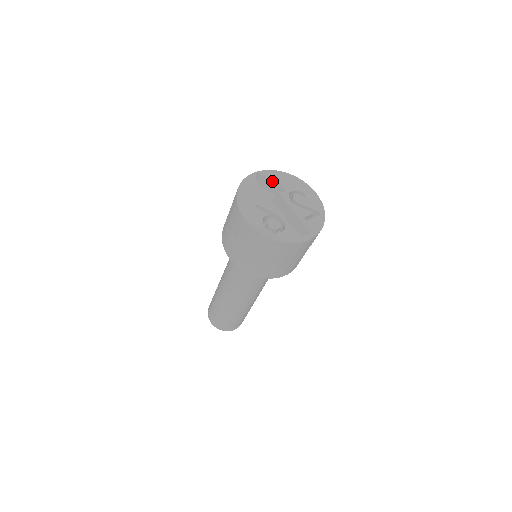
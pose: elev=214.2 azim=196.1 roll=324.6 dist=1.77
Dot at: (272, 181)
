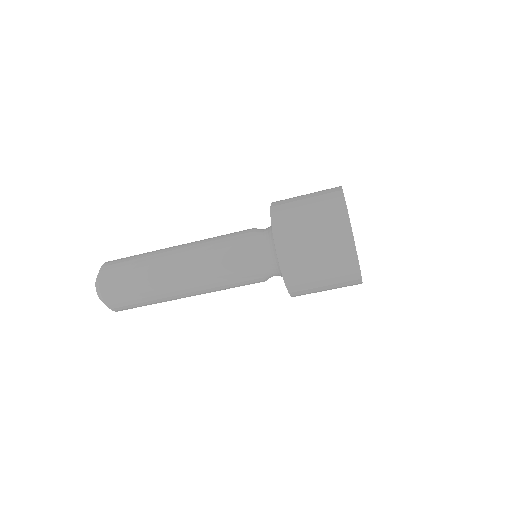
Dot at: occluded
